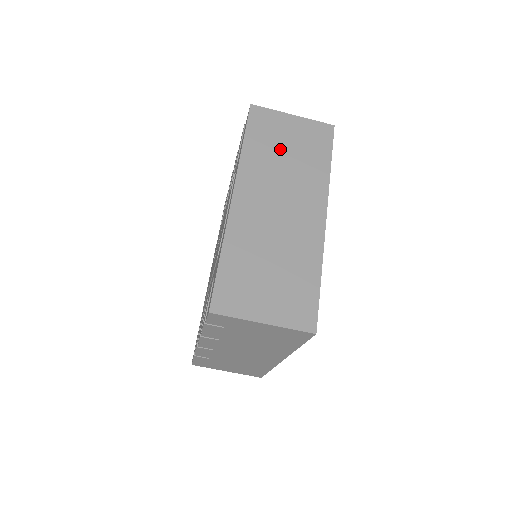
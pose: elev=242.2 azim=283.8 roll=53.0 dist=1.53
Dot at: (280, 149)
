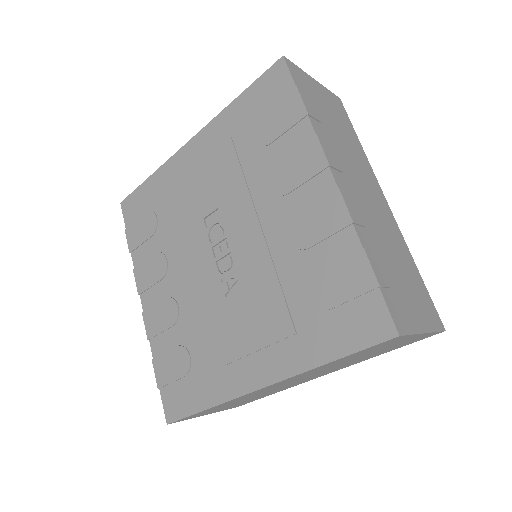
Dot at: occluded
